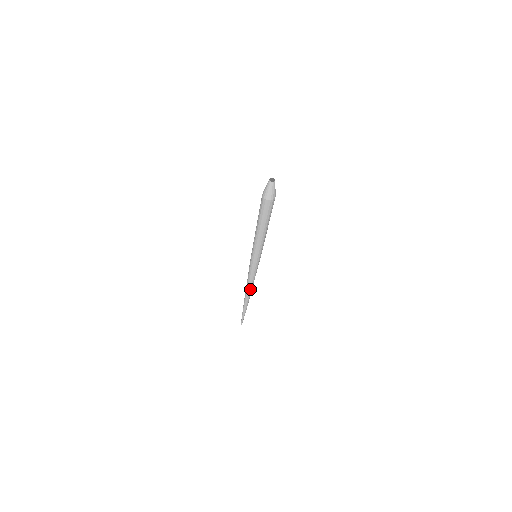
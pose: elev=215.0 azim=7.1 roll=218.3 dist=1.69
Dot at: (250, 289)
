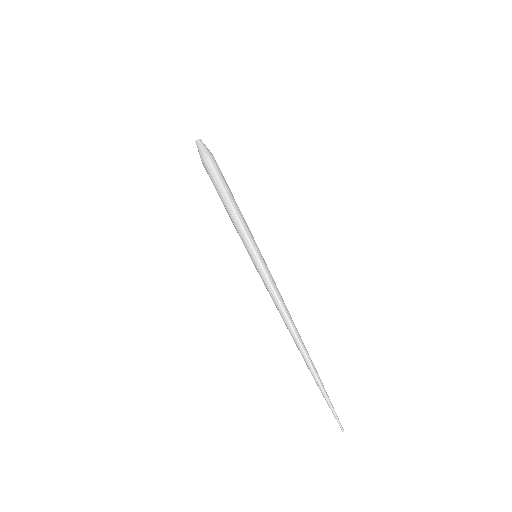
Dot at: (292, 322)
